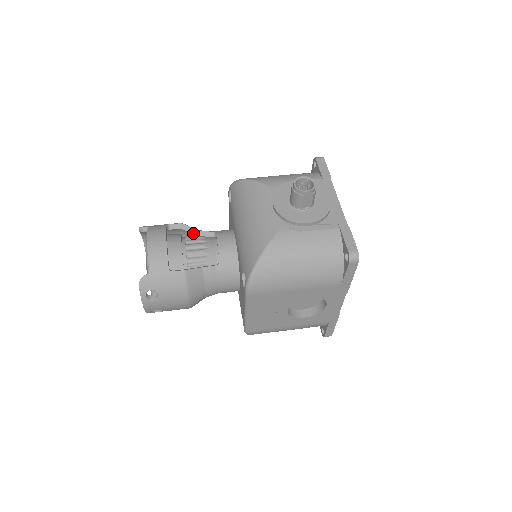
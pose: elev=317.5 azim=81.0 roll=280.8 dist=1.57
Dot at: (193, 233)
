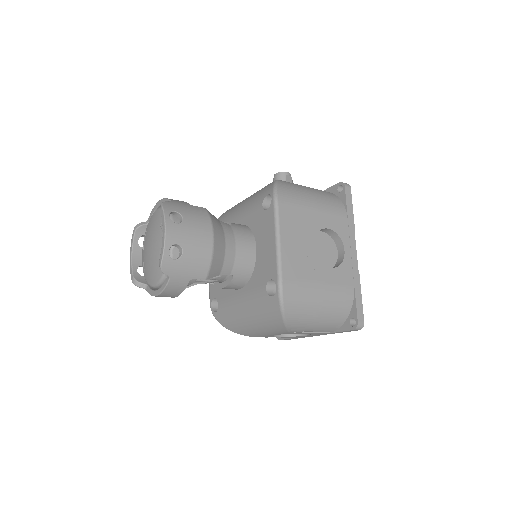
Dot at: occluded
